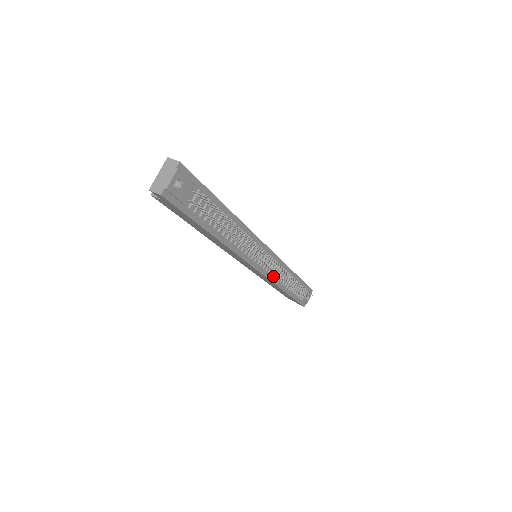
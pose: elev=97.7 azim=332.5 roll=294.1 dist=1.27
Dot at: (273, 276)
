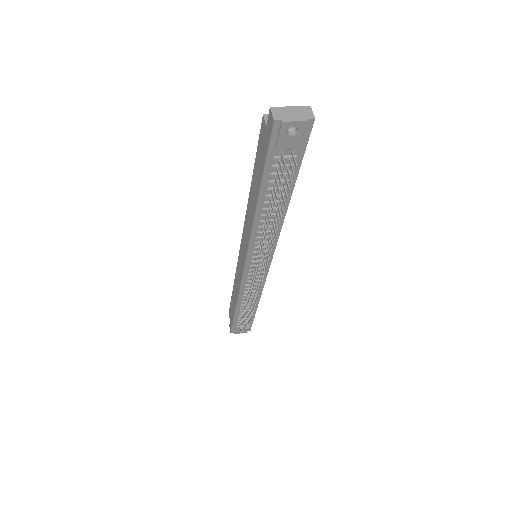
Dot at: (246, 284)
